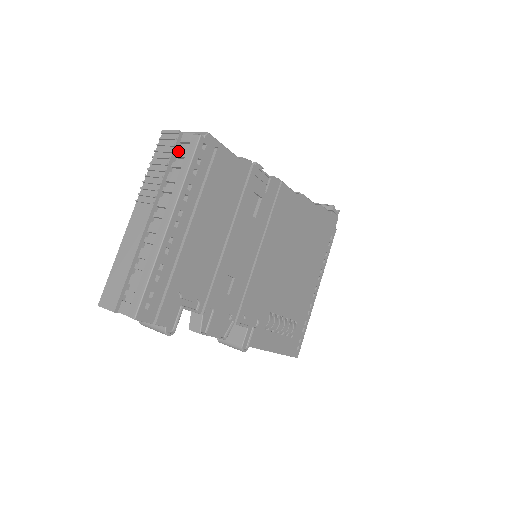
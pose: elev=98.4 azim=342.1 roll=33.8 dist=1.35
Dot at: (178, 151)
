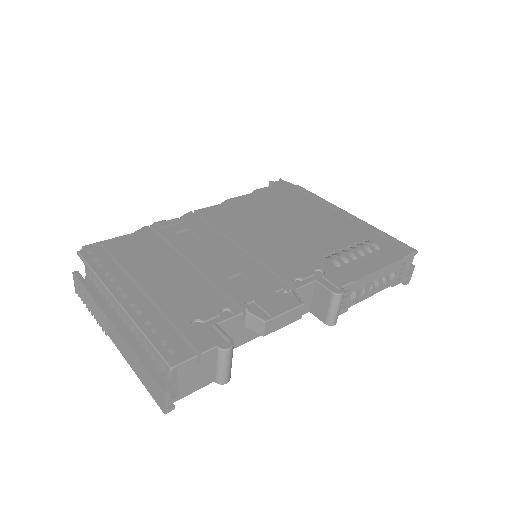
Dot at: (93, 282)
